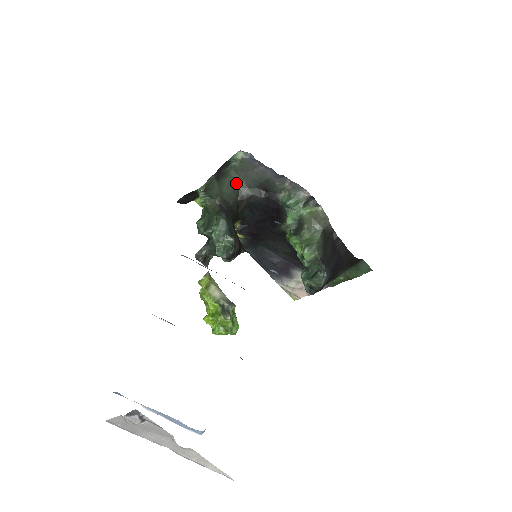
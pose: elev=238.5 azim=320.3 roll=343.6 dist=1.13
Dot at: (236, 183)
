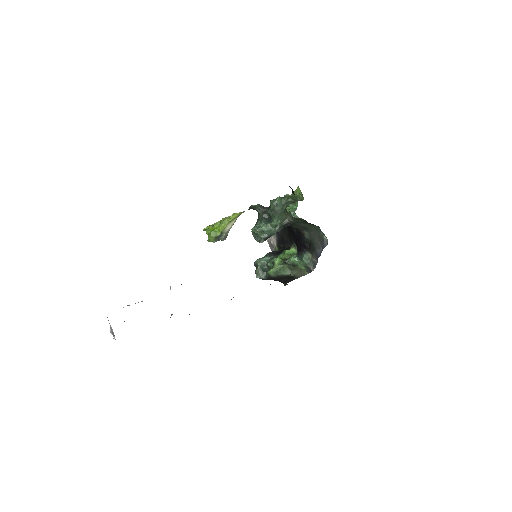
Dot at: (310, 228)
